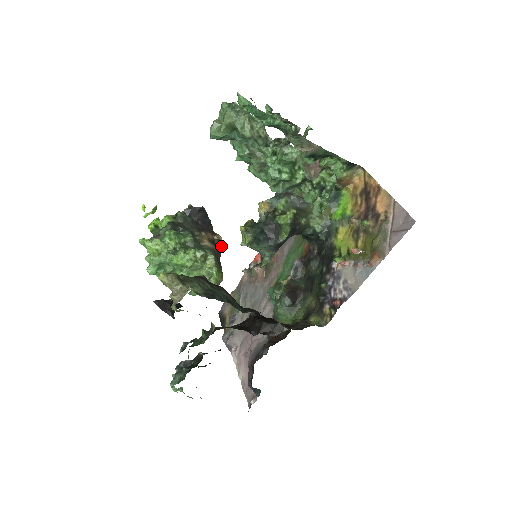
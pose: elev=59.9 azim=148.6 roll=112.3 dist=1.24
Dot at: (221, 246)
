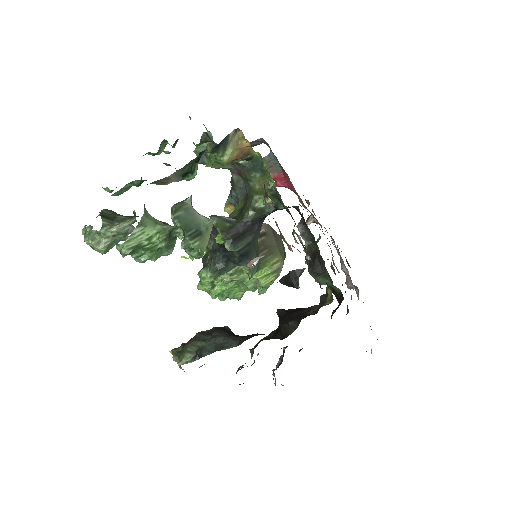
Dot at: (268, 226)
